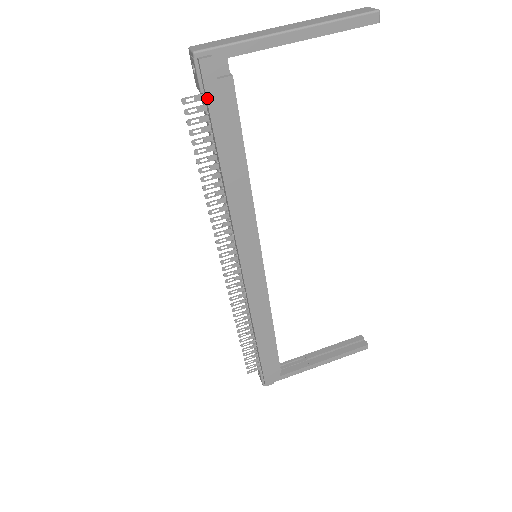
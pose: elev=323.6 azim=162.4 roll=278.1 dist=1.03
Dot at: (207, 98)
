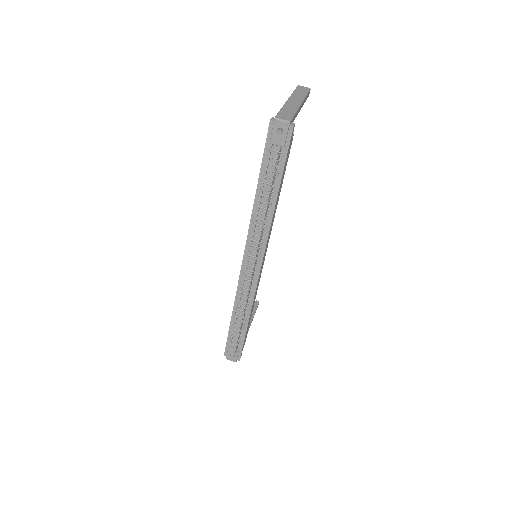
Dot at: (288, 150)
